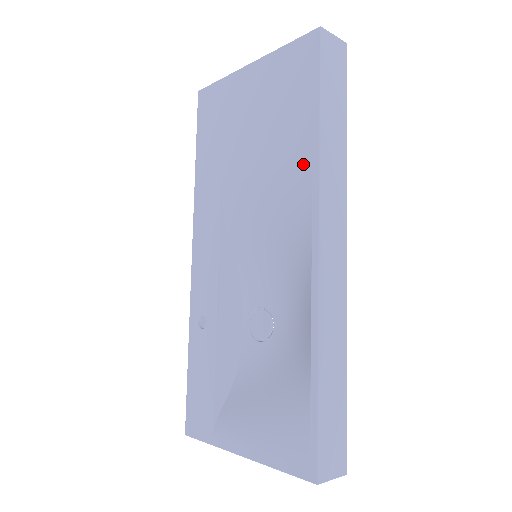
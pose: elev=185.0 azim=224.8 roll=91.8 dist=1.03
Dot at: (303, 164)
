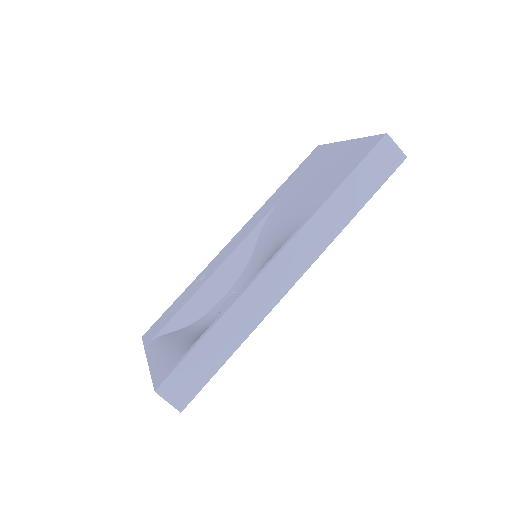
Dot at: (311, 209)
